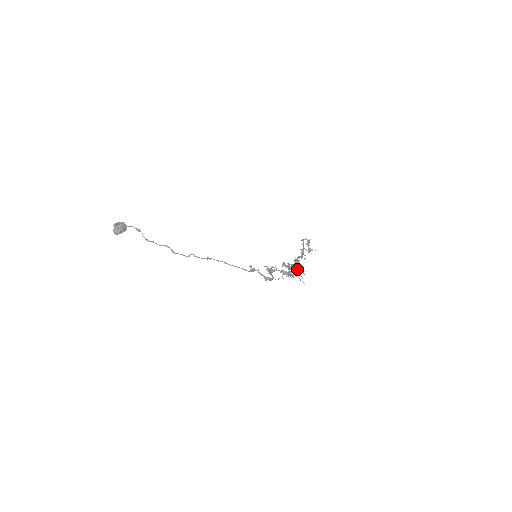
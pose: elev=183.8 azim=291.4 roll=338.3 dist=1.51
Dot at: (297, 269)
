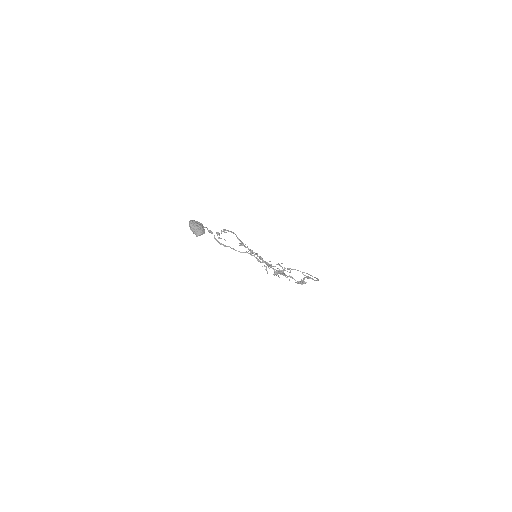
Dot at: occluded
